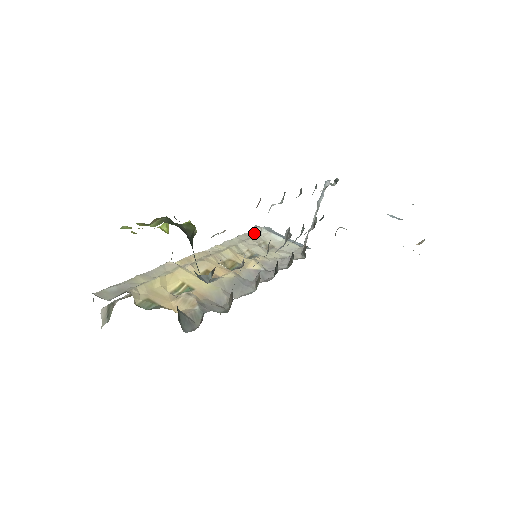
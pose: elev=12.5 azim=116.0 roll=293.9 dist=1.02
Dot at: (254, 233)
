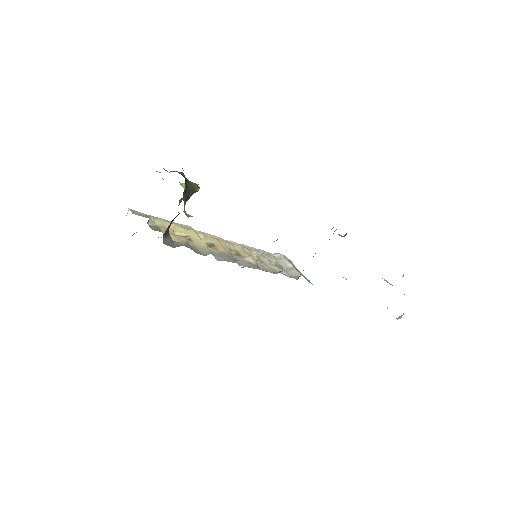
Dot at: (273, 255)
